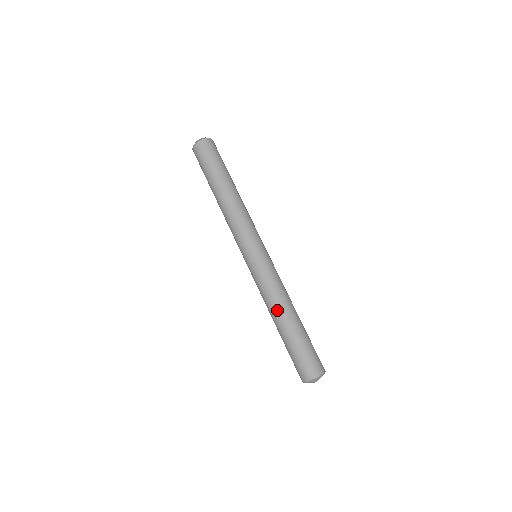
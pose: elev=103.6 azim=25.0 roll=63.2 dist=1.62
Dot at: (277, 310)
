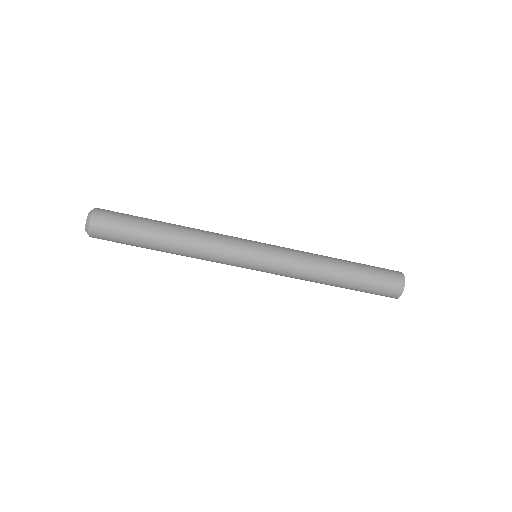
Dot at: (322, 282)
